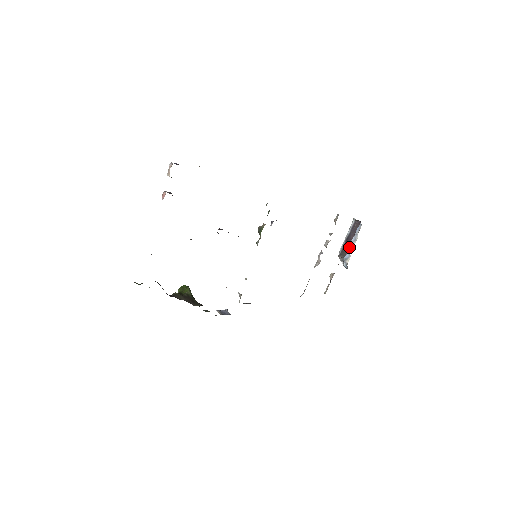
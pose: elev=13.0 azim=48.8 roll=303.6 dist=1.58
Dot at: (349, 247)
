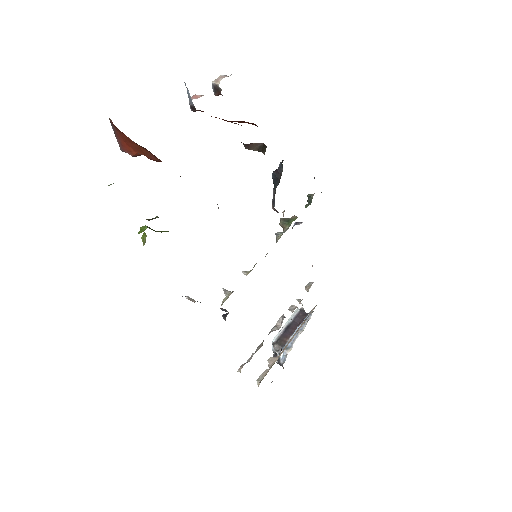
Dot at: occluded
